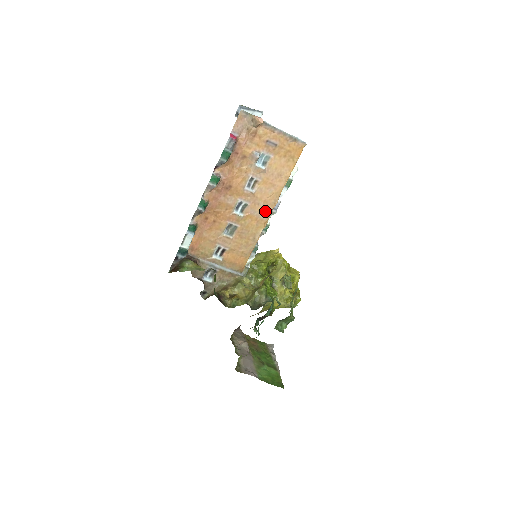
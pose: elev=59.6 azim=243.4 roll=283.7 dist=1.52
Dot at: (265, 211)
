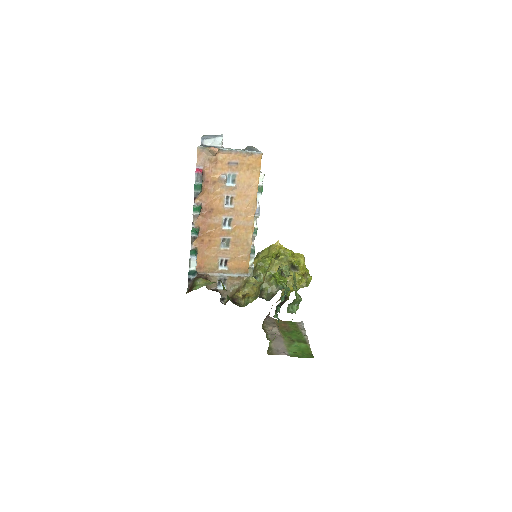
Dot at: (248, 219)
